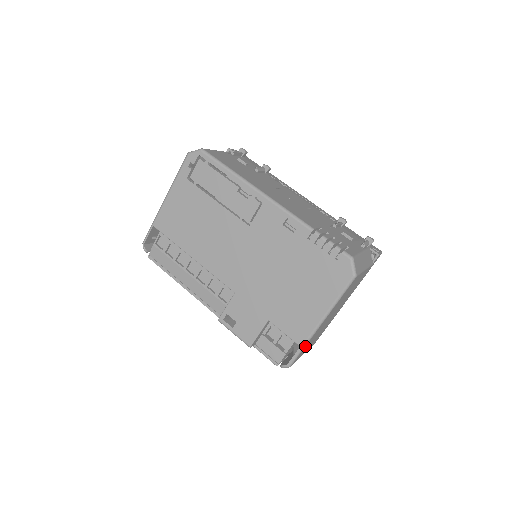
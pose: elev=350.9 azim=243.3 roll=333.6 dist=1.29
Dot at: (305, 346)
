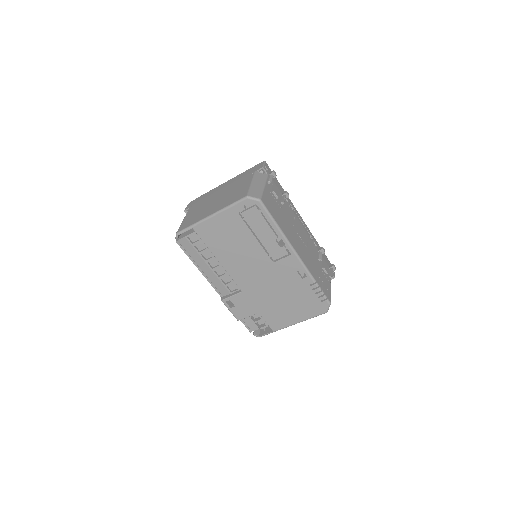
Dot at: (275, 331)
